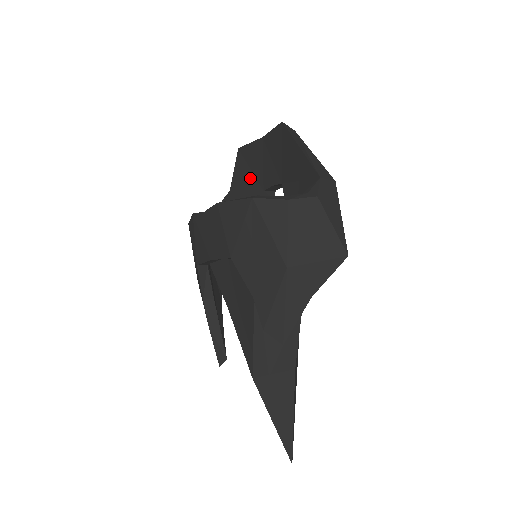
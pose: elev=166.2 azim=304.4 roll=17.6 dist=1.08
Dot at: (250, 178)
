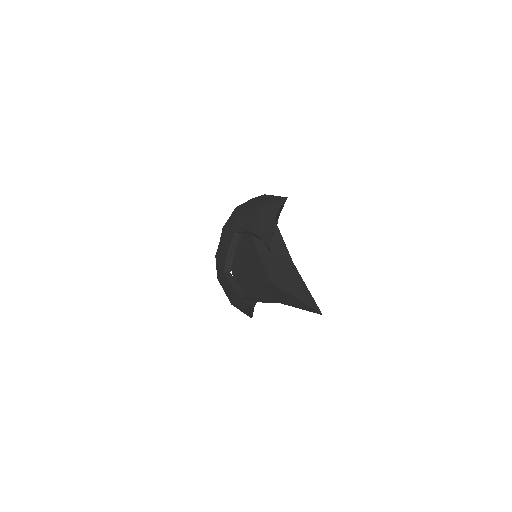
Dot at: occluded
